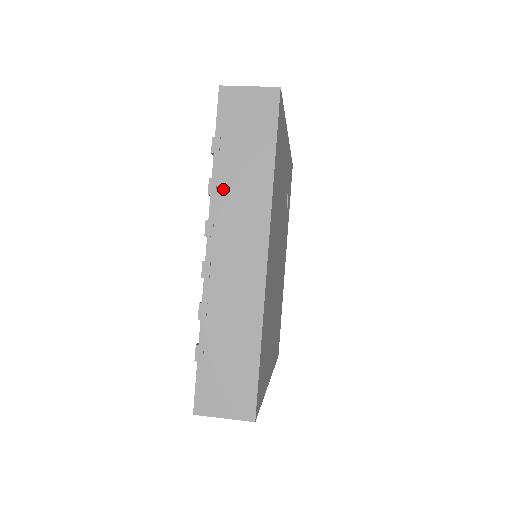
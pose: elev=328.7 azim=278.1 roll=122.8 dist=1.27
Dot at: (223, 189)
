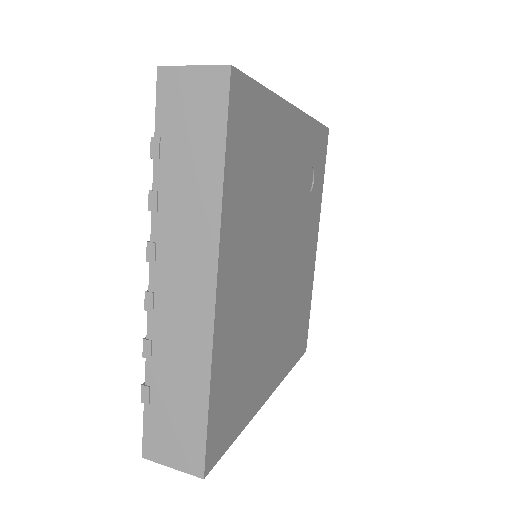
Dot at: (165, 204)
